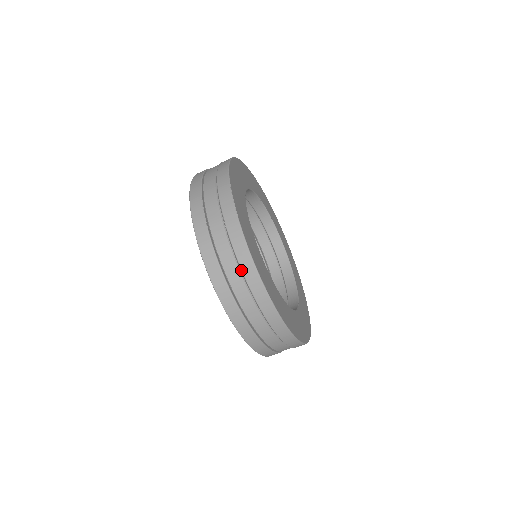
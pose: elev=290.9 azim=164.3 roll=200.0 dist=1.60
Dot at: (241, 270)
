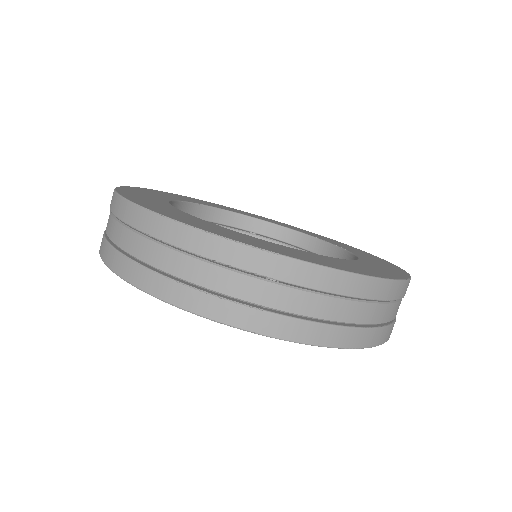
Dot at: (351, 298)
